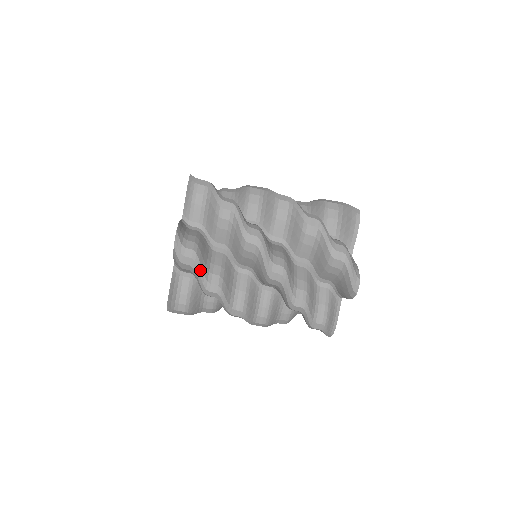
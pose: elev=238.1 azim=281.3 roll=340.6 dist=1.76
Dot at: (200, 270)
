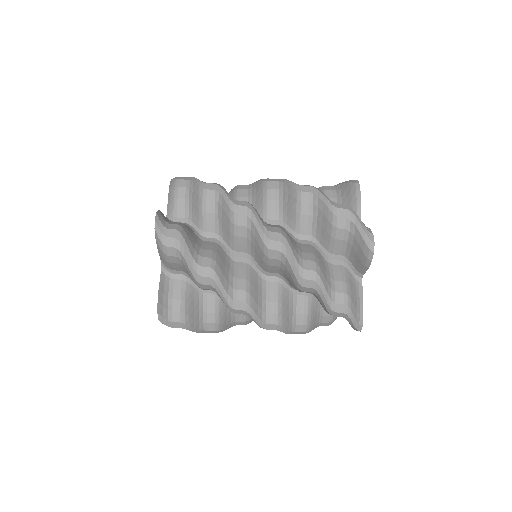
Dot at: (193, 330)
